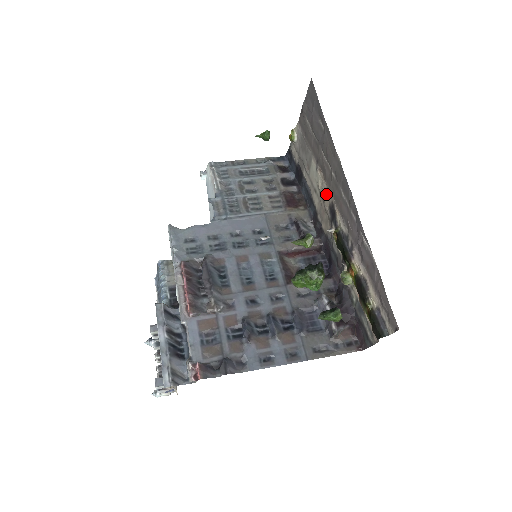
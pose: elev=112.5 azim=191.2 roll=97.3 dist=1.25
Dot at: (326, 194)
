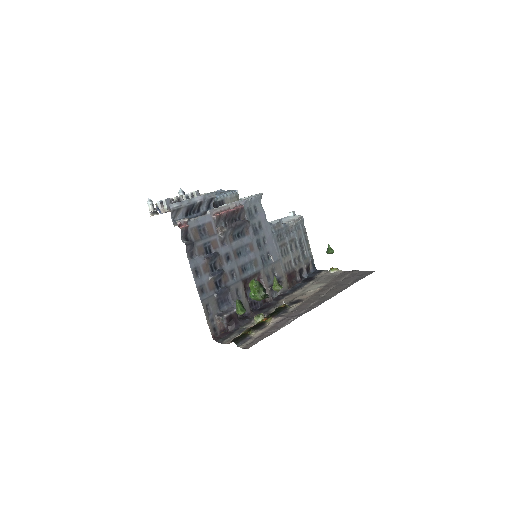
Dot at: (307, 296)
